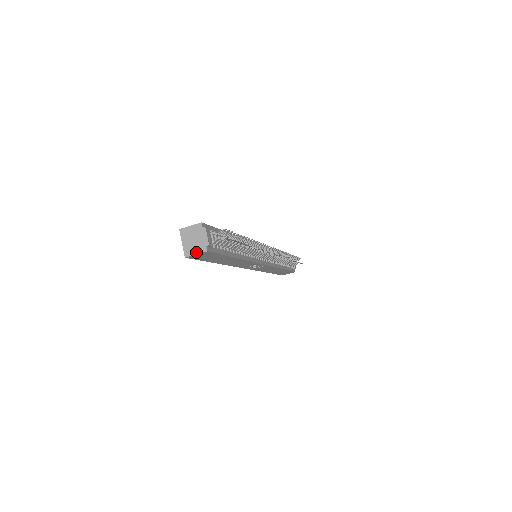
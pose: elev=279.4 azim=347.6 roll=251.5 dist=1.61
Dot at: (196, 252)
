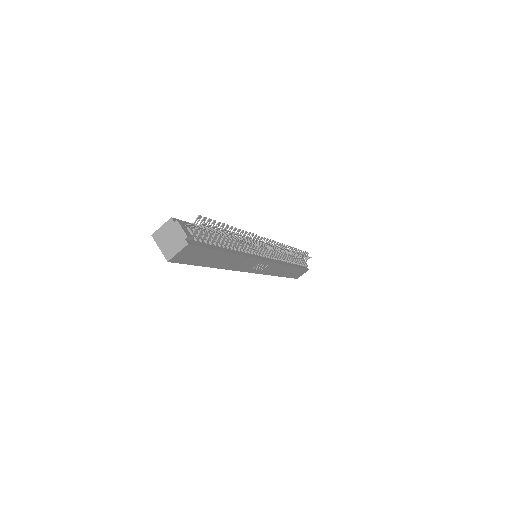
Dot at: (177, 250)
